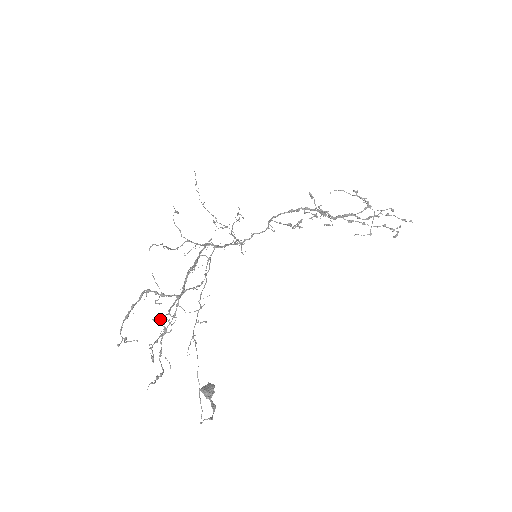
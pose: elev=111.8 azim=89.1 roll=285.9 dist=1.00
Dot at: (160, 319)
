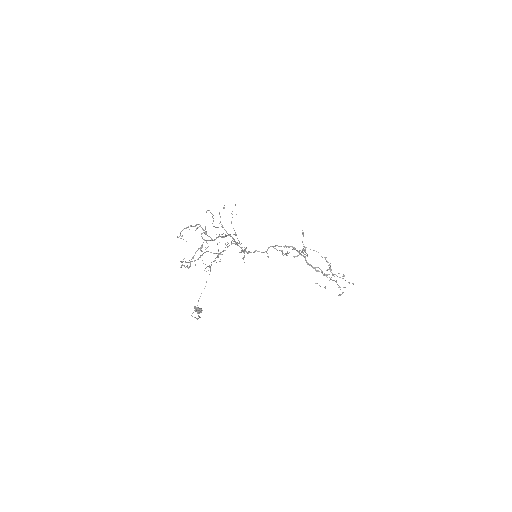
Dot at: occluded
